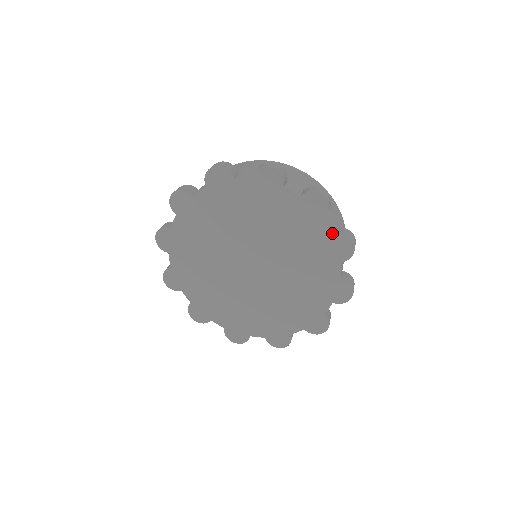
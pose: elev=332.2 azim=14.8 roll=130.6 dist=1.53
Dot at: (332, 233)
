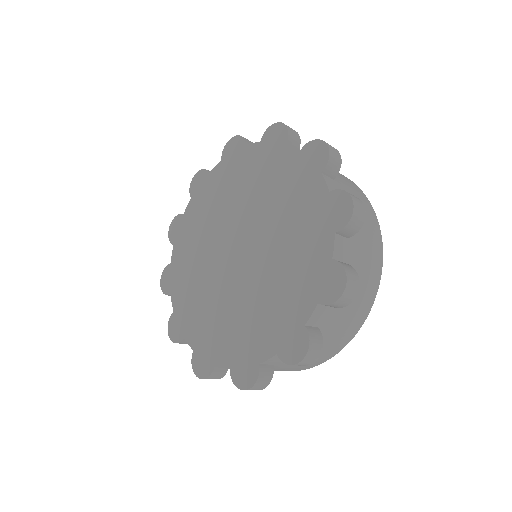
Dot at: (259, 142)
